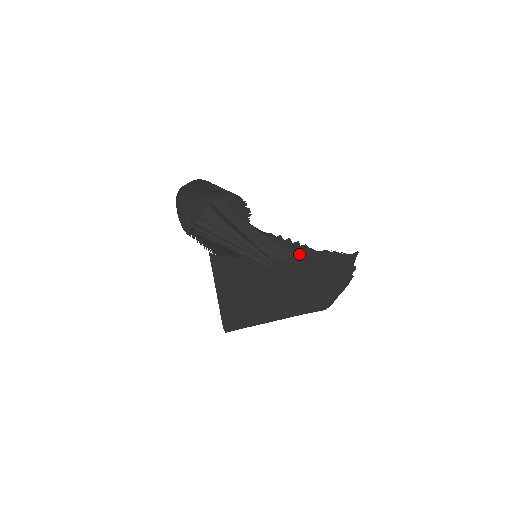
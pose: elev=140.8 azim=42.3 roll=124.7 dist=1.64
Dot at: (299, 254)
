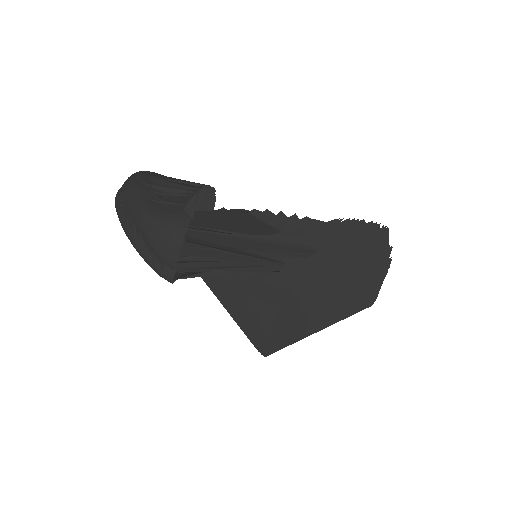
Dot at: (304, 232)
